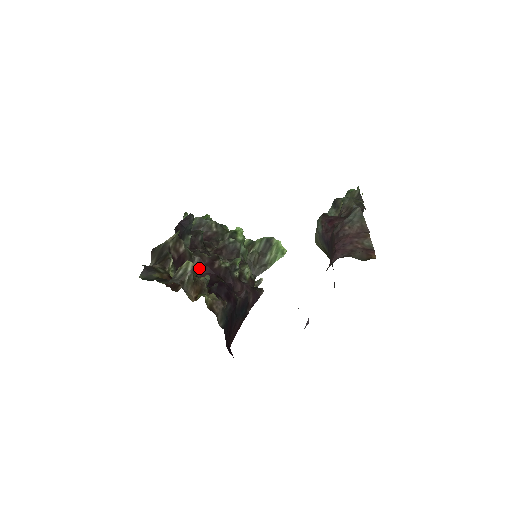
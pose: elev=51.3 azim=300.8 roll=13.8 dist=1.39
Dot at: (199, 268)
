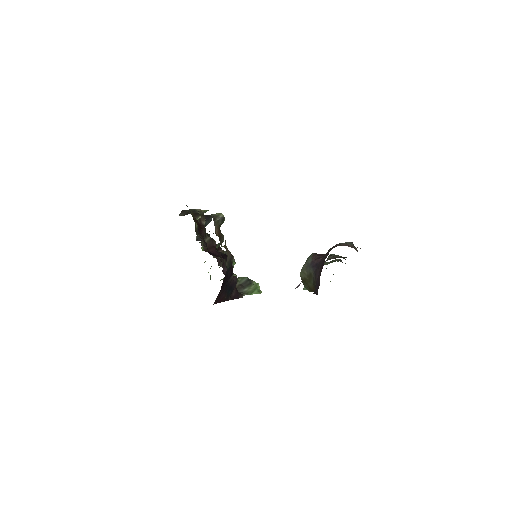
Dot at: (208, 245)
